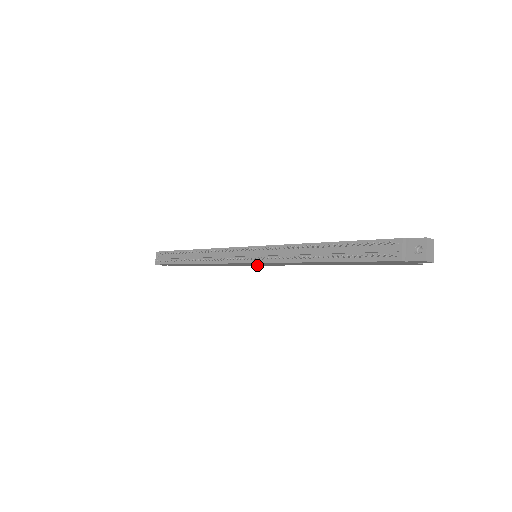
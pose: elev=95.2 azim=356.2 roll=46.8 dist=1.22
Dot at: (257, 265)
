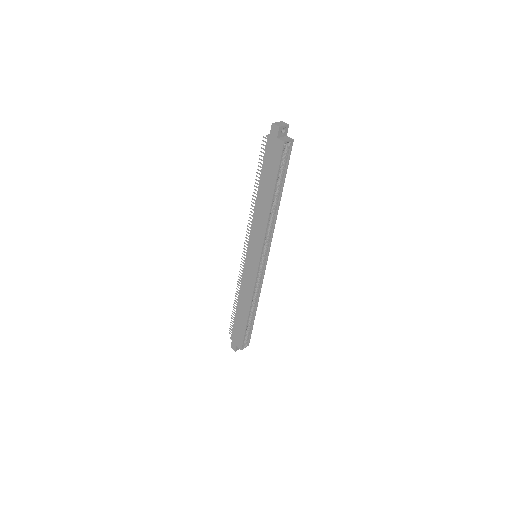
Dot at: (257, 269)
